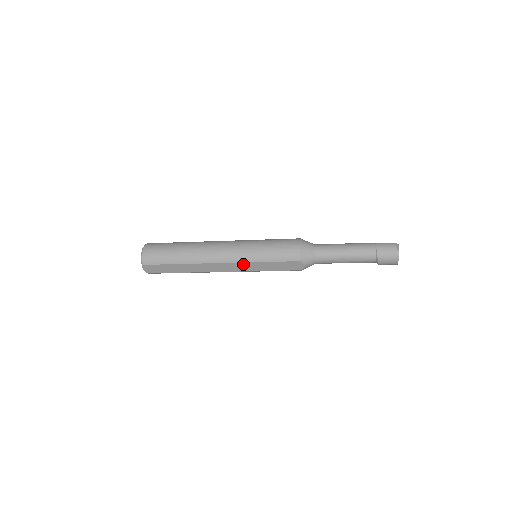
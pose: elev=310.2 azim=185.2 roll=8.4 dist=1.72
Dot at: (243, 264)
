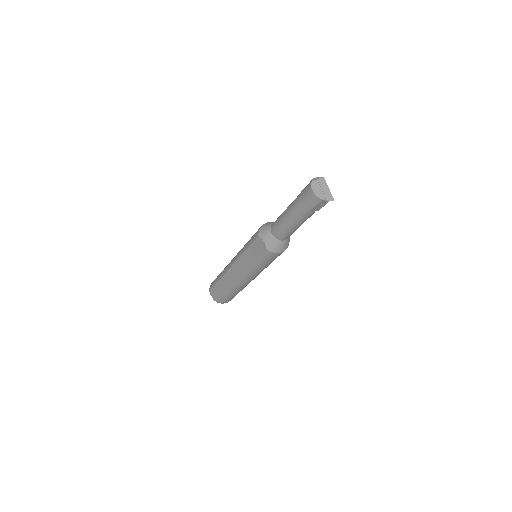
Dot at: (239, 261)
